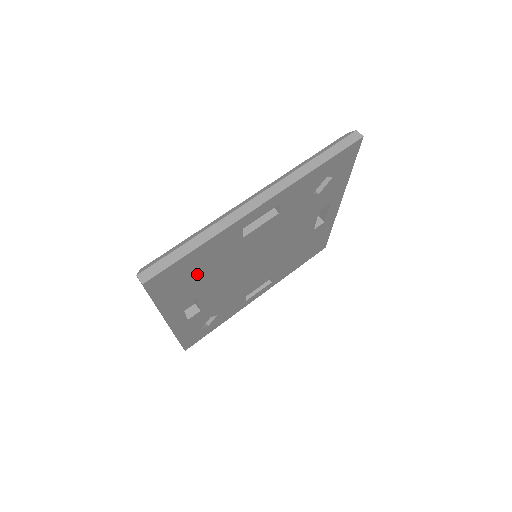
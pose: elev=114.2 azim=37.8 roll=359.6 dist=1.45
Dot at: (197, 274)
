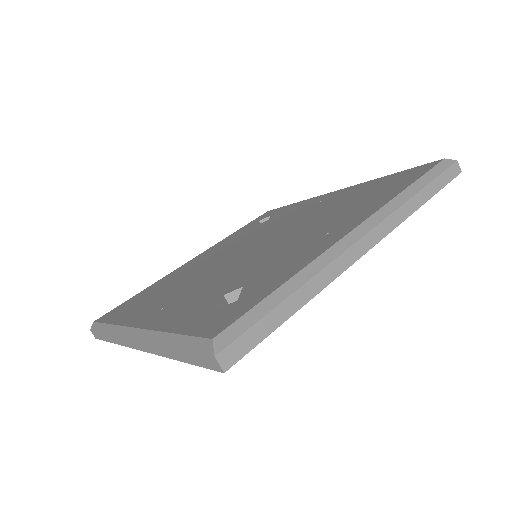
Dot at: occluded
